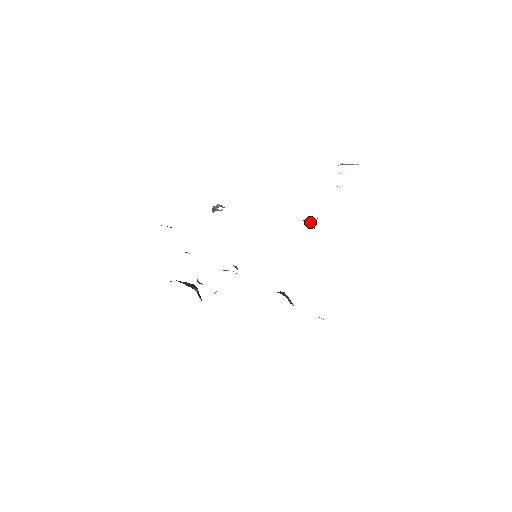
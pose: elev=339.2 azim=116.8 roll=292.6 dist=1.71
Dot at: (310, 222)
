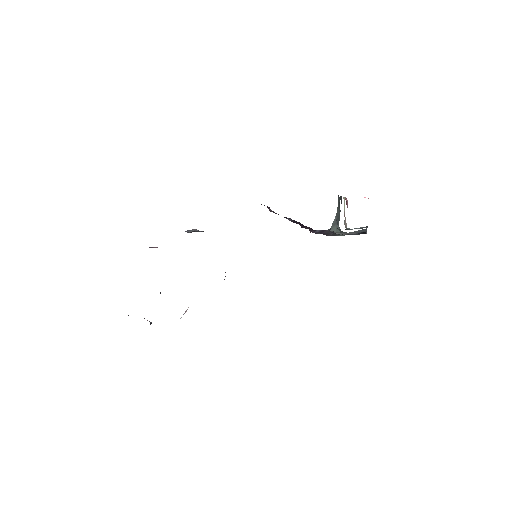
Dot at: occluded
